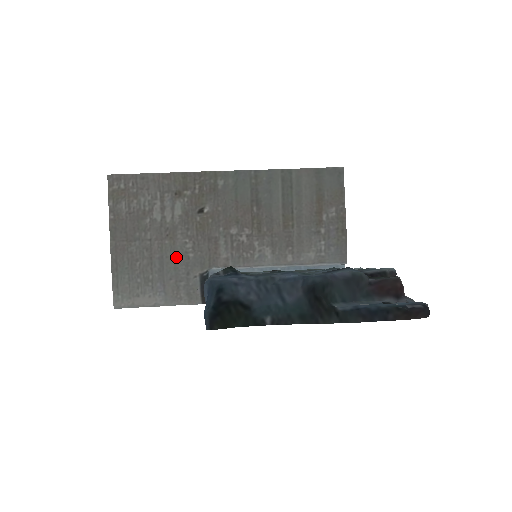
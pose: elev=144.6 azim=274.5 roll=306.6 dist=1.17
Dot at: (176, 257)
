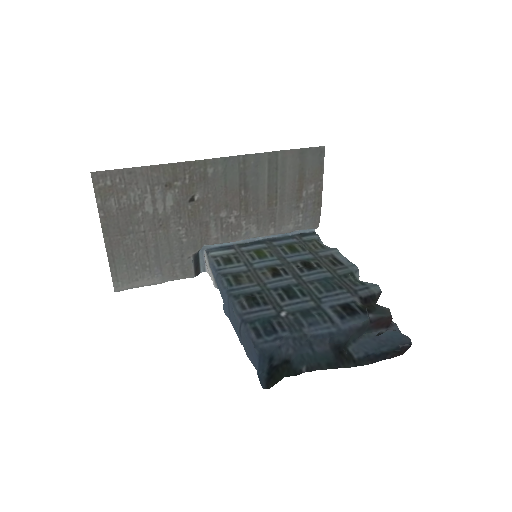
Dot at: (170, 244)
